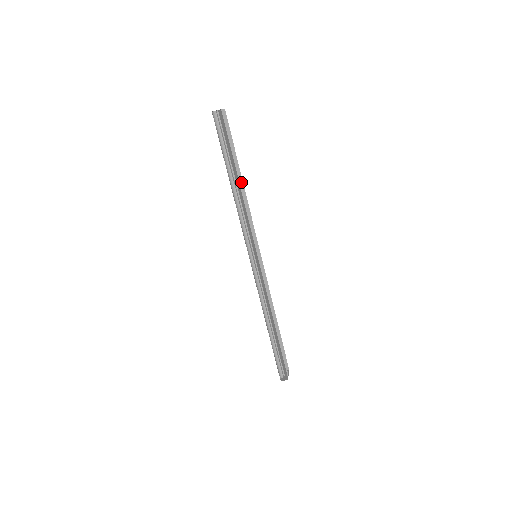
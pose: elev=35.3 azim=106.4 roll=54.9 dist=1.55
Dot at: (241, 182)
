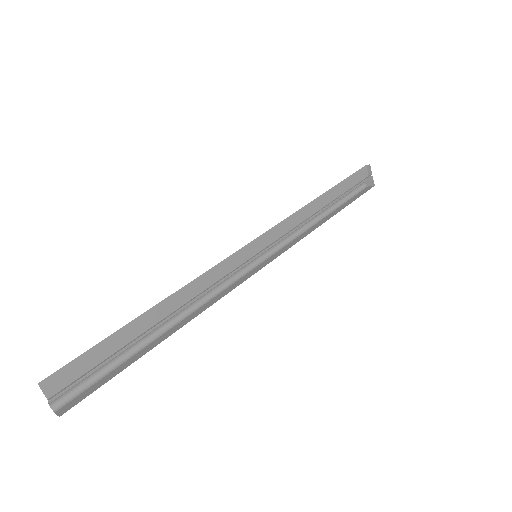
Dot at: (160, 303)
